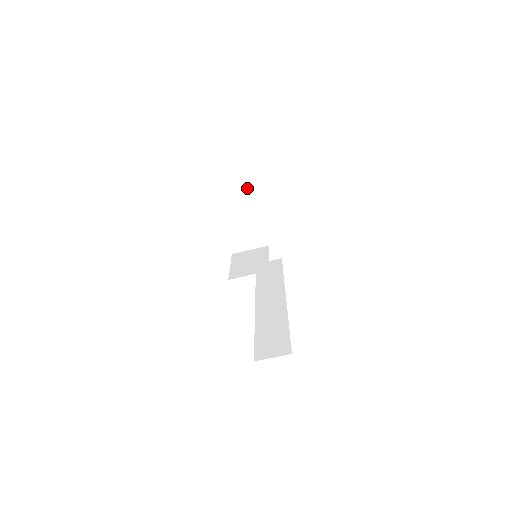
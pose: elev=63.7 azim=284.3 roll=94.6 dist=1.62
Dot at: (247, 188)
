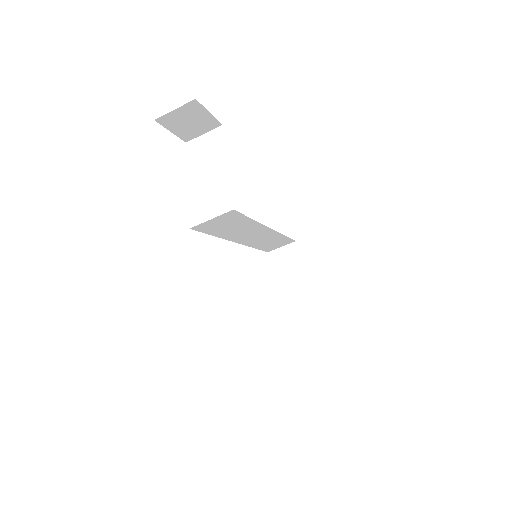
Dot at: (228, 159)
